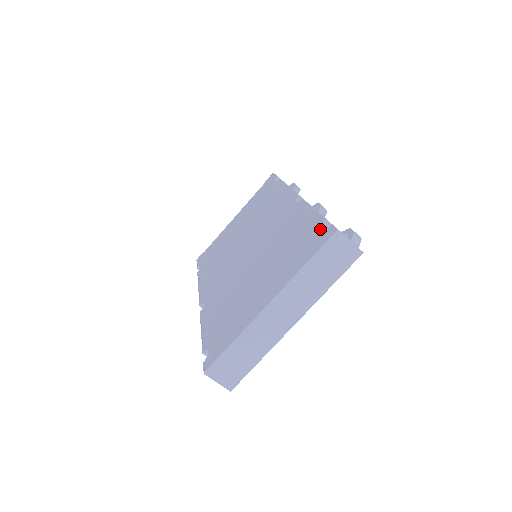
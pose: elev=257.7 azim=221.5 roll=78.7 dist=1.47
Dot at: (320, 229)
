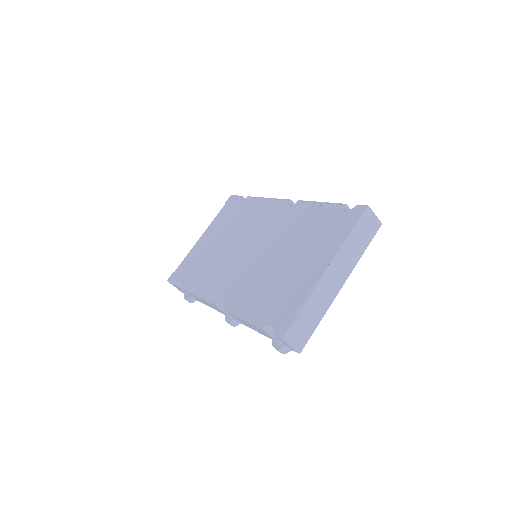
Dot at: (345, 211)
